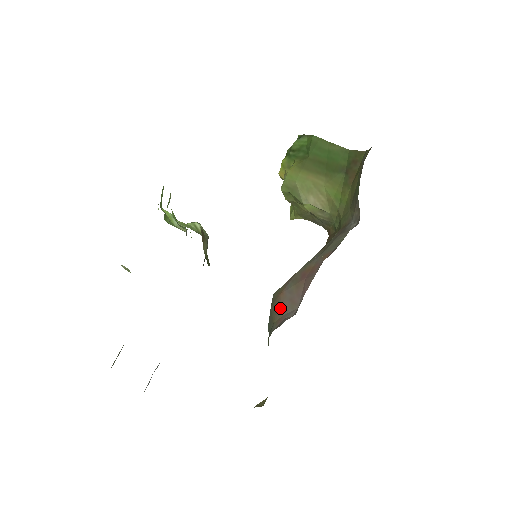
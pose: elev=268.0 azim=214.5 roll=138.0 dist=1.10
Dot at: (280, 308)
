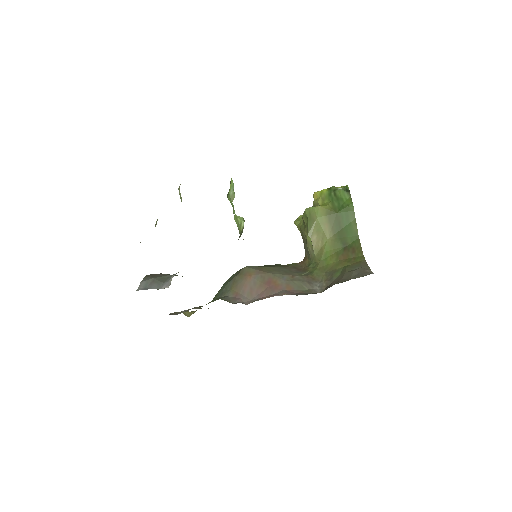
Dot at: (242, 286)
